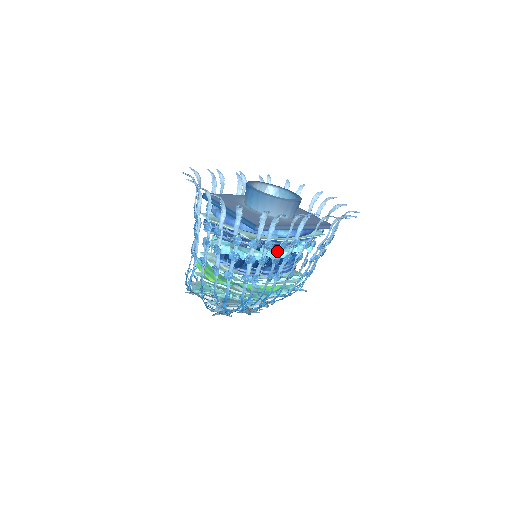
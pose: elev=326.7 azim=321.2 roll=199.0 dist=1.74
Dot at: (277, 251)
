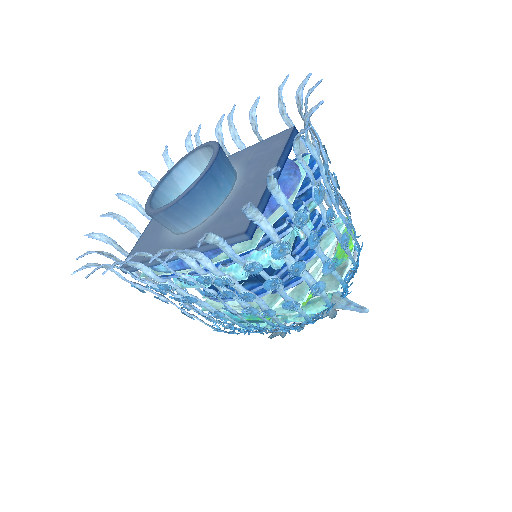
Dot at: occluded
